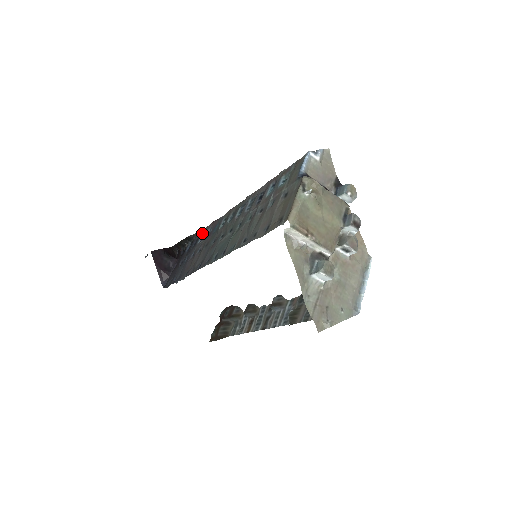
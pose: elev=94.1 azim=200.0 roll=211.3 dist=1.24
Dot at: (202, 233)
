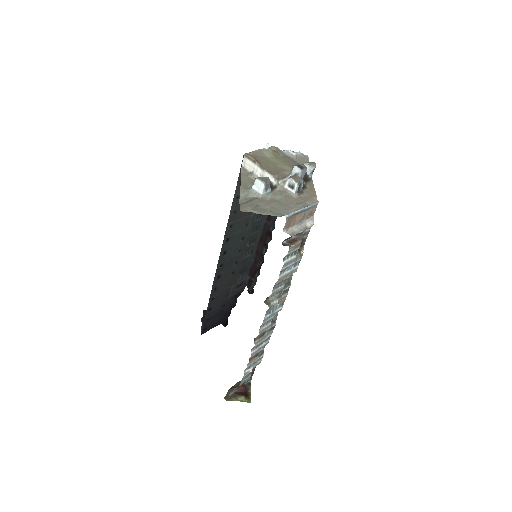
Dot at: (242, 286)
